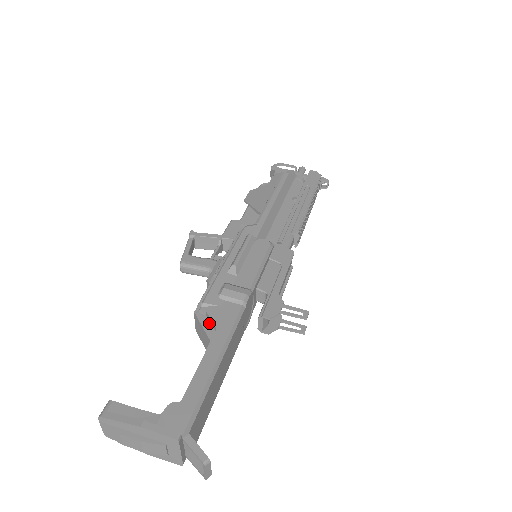
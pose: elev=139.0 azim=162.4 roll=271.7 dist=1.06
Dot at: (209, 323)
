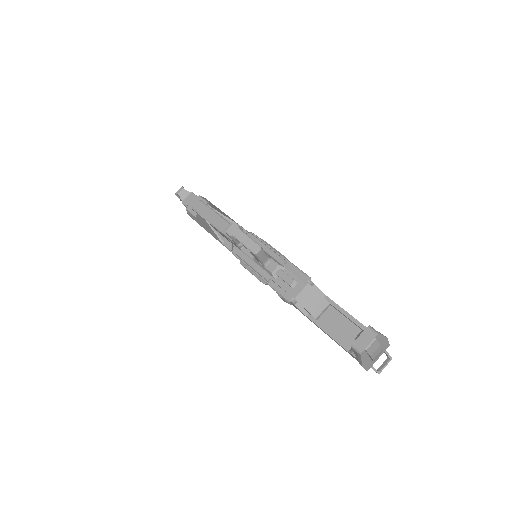
Dot at: (317, 292)
